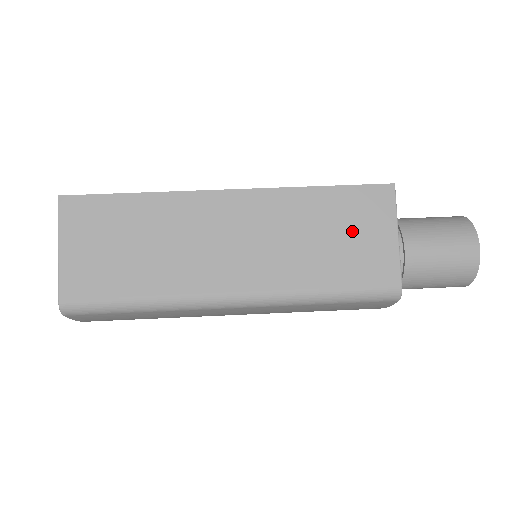
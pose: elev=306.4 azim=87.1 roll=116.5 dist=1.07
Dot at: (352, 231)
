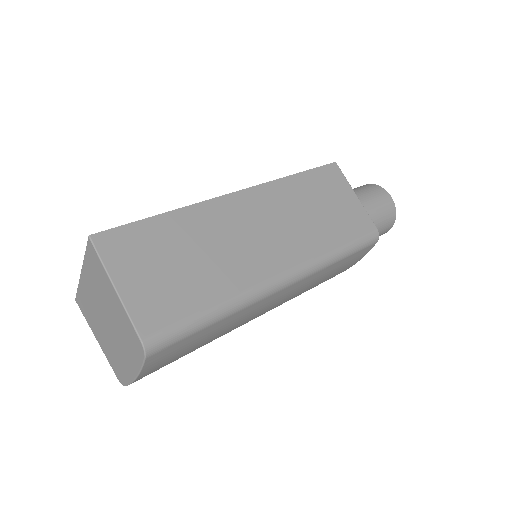
Dot at: (331, 200)
